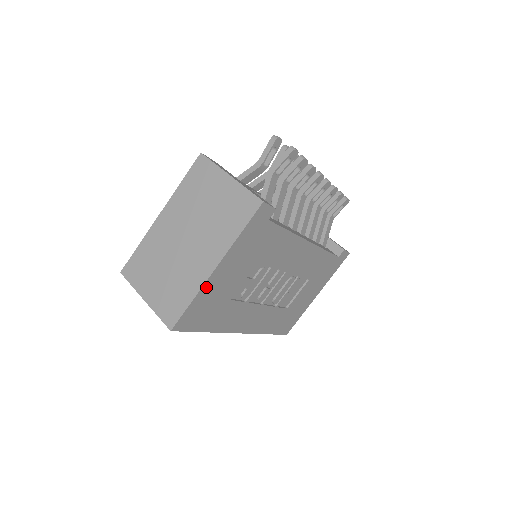
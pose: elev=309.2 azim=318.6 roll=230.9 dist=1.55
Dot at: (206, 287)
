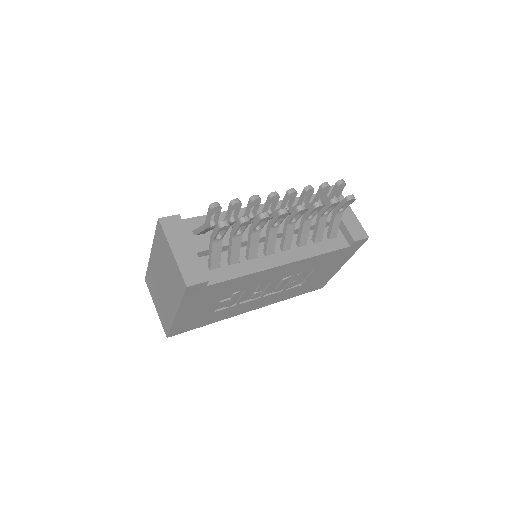
Dot at: (177, 321)
